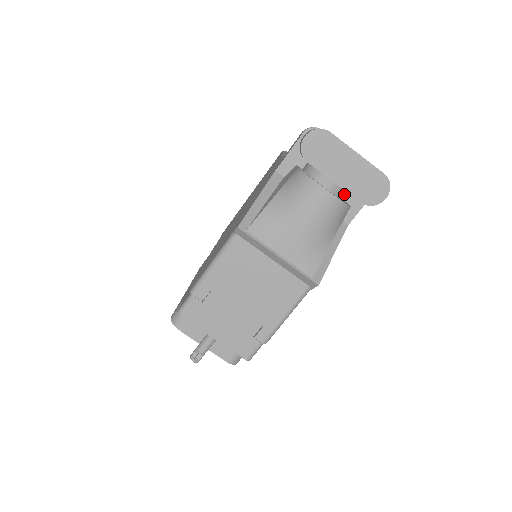
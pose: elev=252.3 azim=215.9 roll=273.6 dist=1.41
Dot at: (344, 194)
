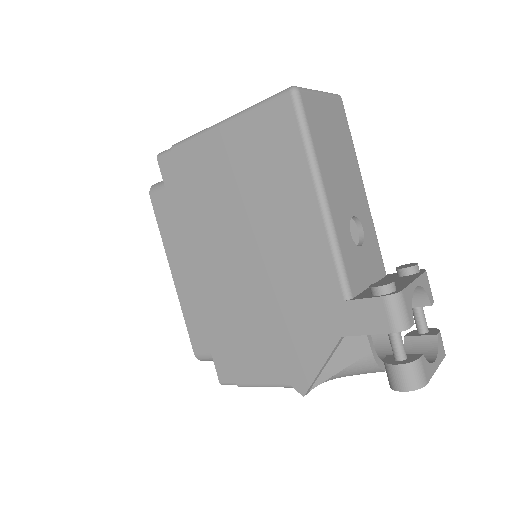
Dot at: occluded
